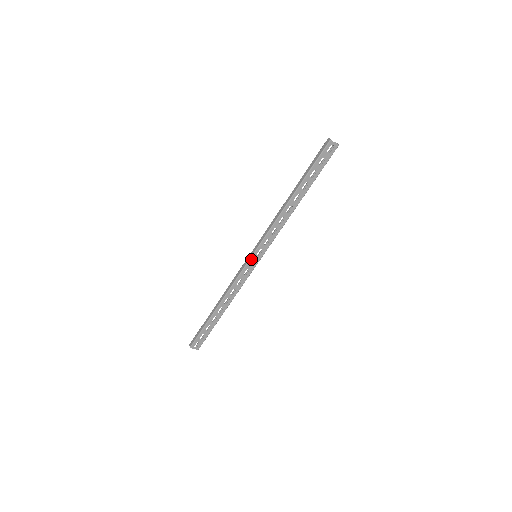
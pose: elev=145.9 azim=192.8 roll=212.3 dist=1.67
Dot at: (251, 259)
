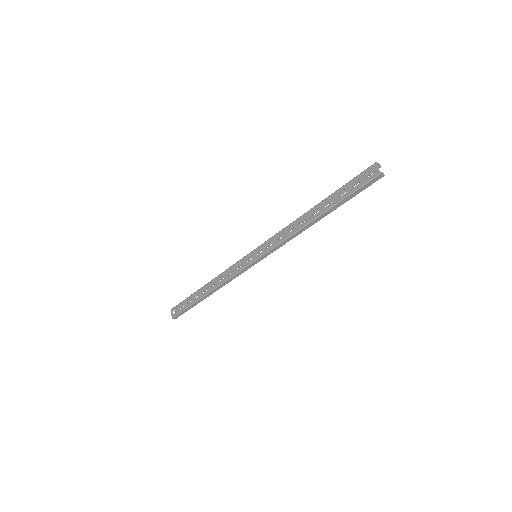
Dot at: (250, 254)
